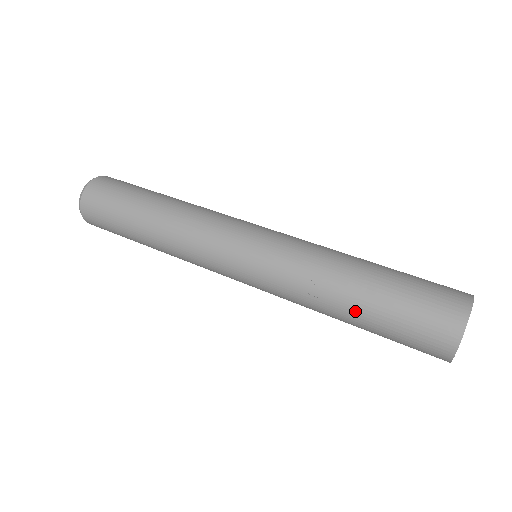
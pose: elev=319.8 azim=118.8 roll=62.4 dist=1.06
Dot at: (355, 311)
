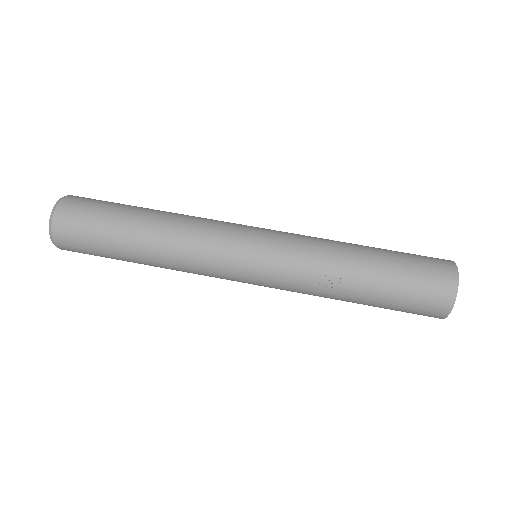
Dot at: (365, 293)
